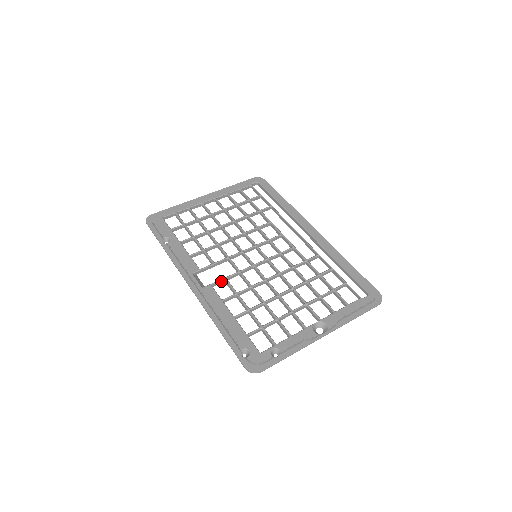
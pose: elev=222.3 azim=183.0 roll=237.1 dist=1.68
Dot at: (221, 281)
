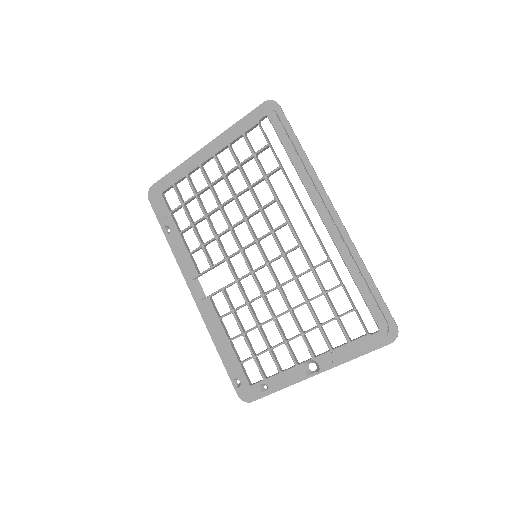
Dot at: occluded
